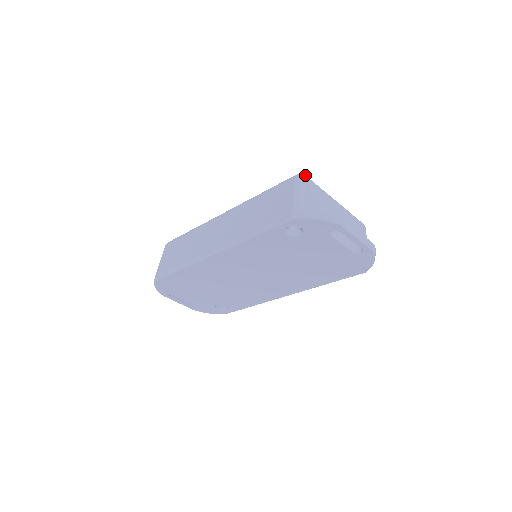
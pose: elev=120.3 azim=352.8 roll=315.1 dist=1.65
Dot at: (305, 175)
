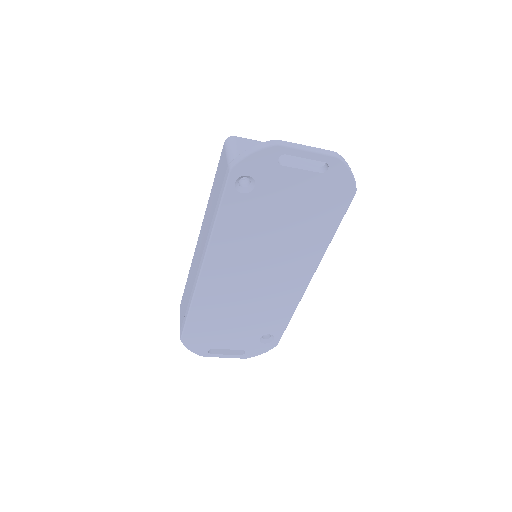
Dot at: (233, 136)
